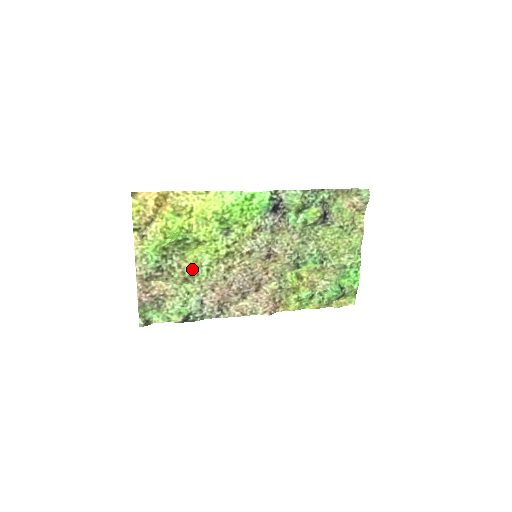
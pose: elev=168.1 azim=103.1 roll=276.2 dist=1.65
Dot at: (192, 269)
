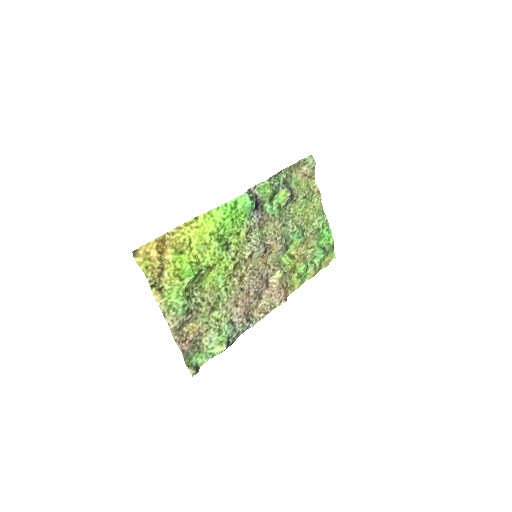
Dot at: (214, 296)
